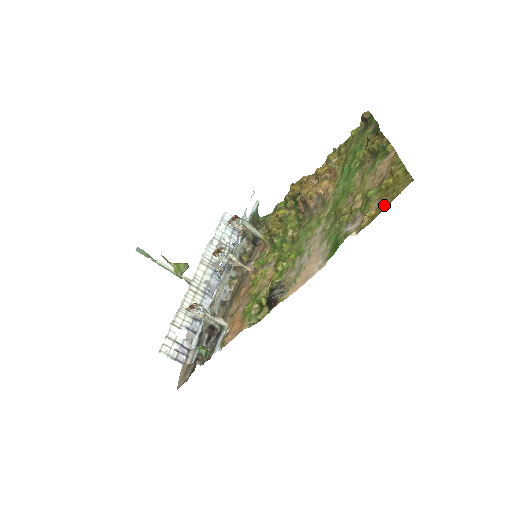
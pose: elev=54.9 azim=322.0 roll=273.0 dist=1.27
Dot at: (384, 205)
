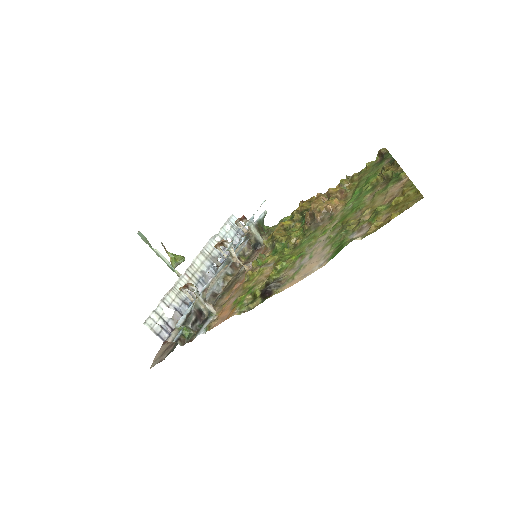
Dot at: (393, 216)
